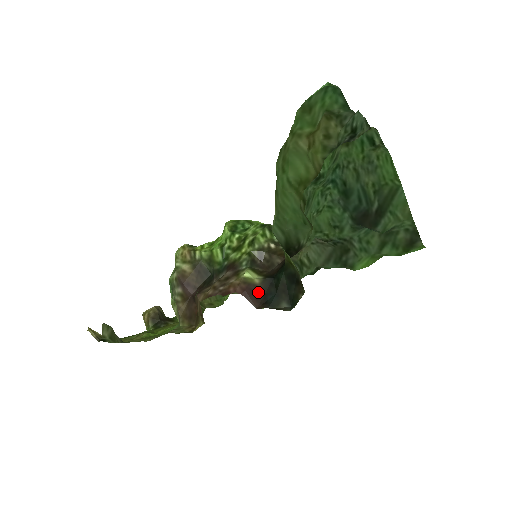
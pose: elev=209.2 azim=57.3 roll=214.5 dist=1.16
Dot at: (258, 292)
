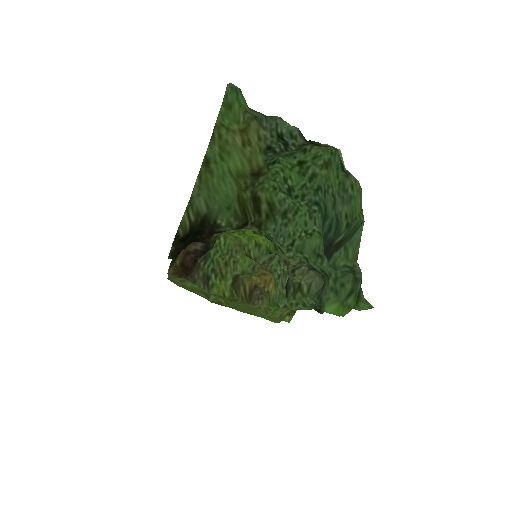
Dot at: occluded
